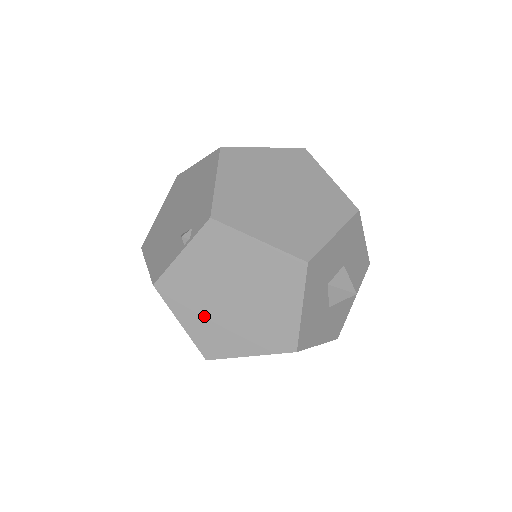
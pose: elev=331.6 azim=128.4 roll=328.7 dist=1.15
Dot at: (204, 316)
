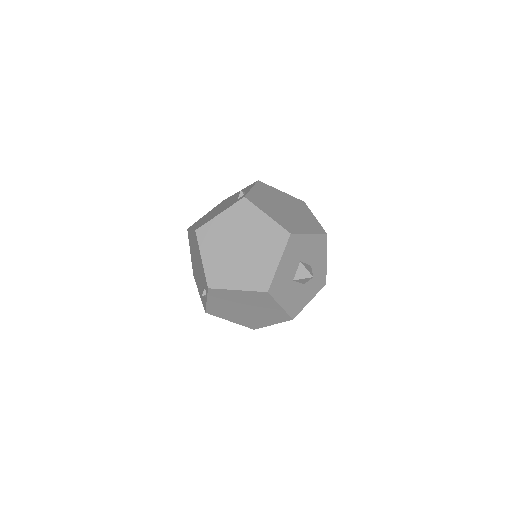
Dot at: (238, 317)
